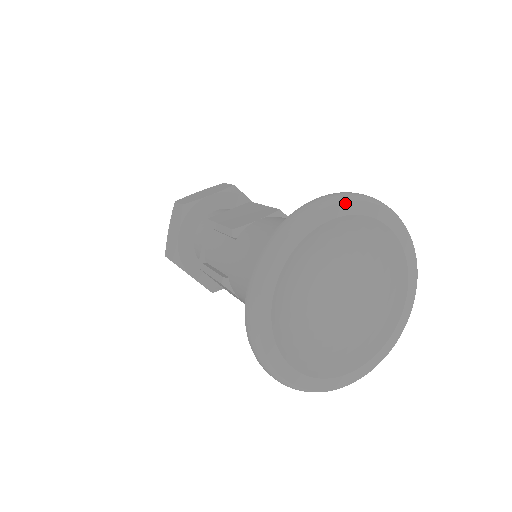
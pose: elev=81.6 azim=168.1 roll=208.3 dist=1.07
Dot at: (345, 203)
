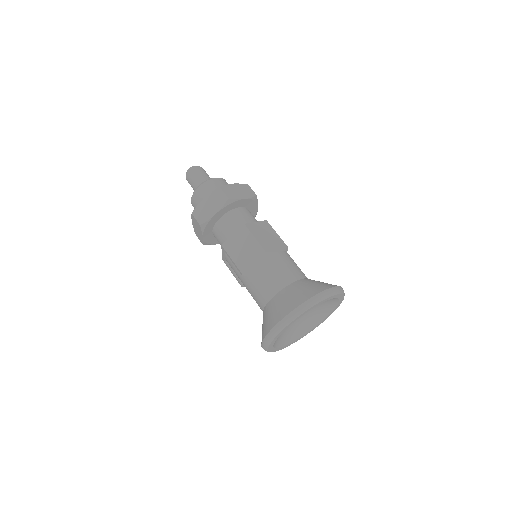
Dot at: (301, 315)
